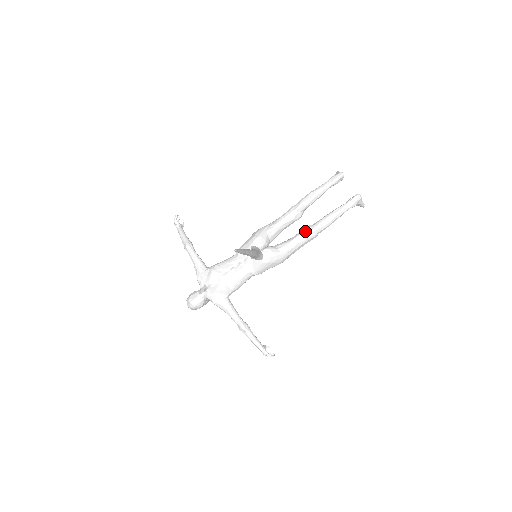
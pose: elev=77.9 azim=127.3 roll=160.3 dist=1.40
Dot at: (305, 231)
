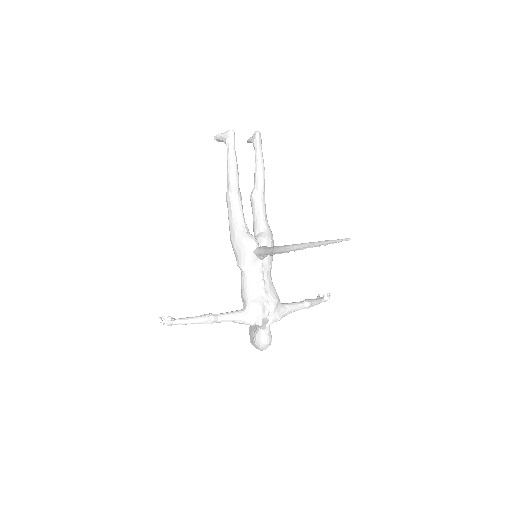
Dot at: (258, 198)
